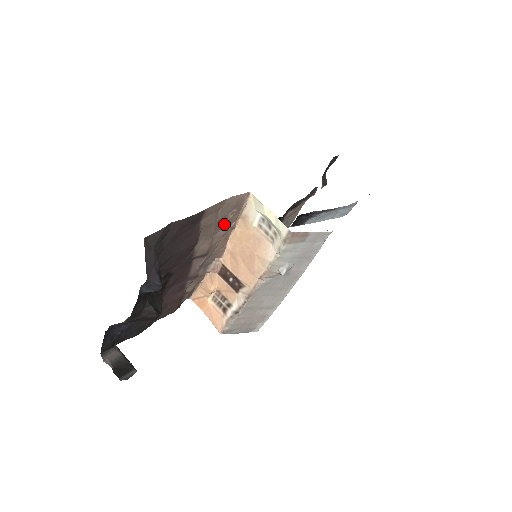
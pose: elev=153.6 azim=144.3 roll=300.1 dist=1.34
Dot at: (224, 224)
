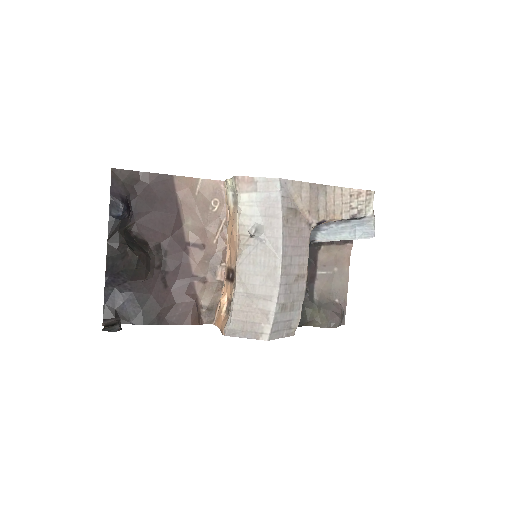
Dot at: (213, 216)
